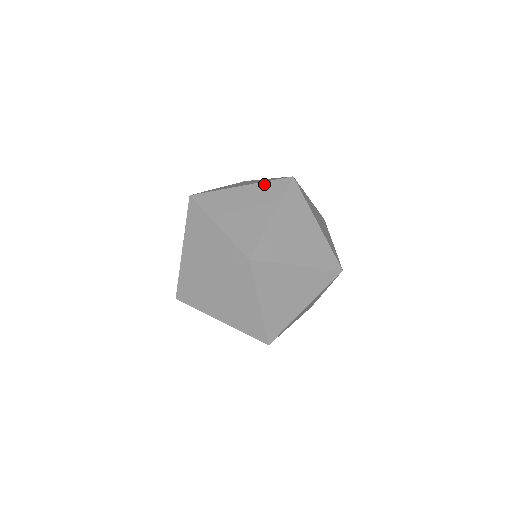
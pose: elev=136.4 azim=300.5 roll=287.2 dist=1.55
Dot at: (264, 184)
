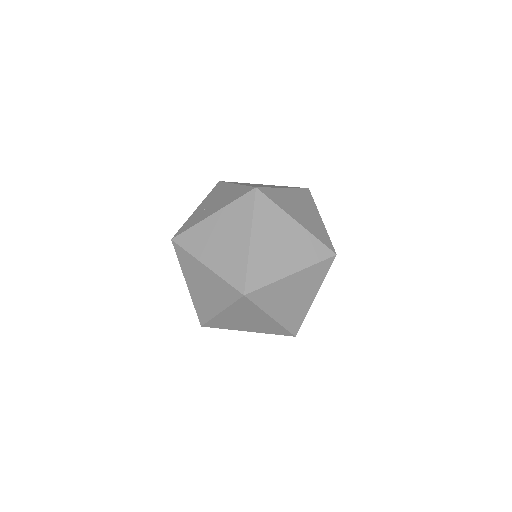
Dot at: (298, 190)
